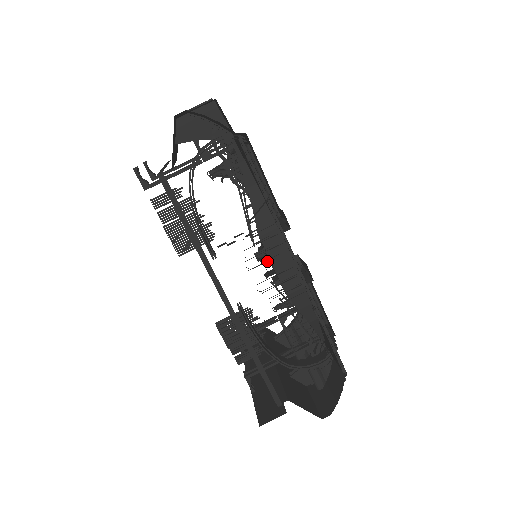
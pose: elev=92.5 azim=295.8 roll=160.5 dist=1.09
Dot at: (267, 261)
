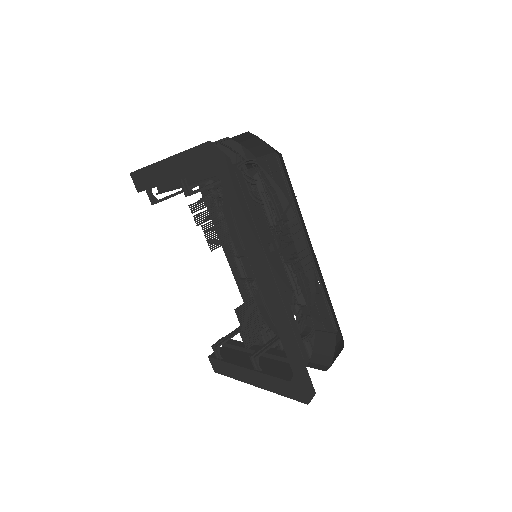
Dot at: (293, 242)
